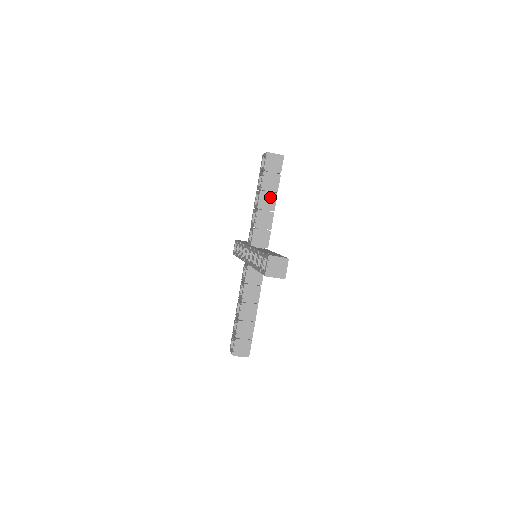
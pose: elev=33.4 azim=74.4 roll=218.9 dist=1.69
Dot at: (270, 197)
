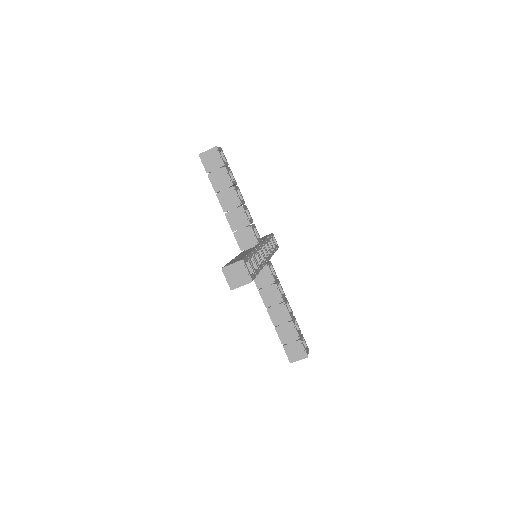
Dot at: (229, 194)
